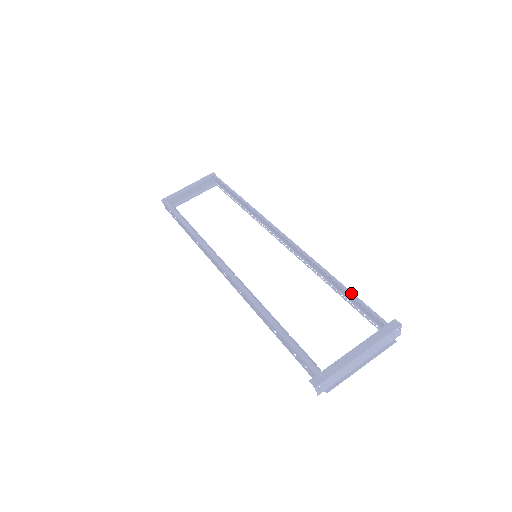
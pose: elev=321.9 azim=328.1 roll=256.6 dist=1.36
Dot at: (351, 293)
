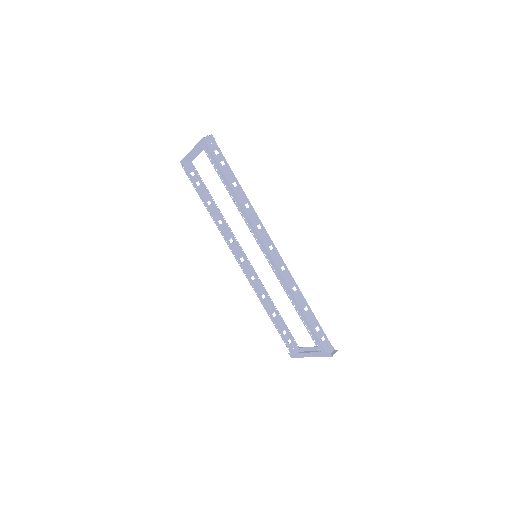
Dot at: (308, 323)
